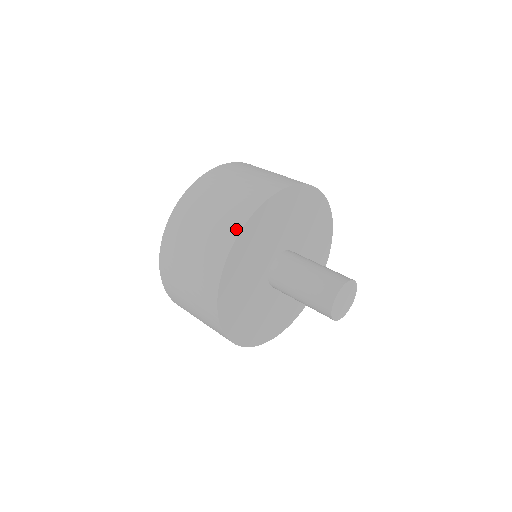
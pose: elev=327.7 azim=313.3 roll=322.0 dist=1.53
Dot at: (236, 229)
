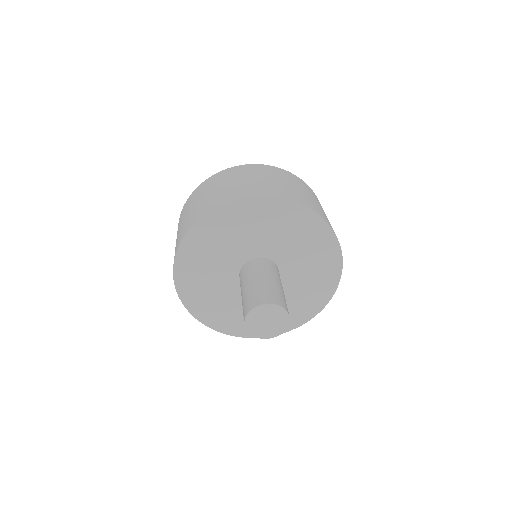
Dot at: (175, 286)
